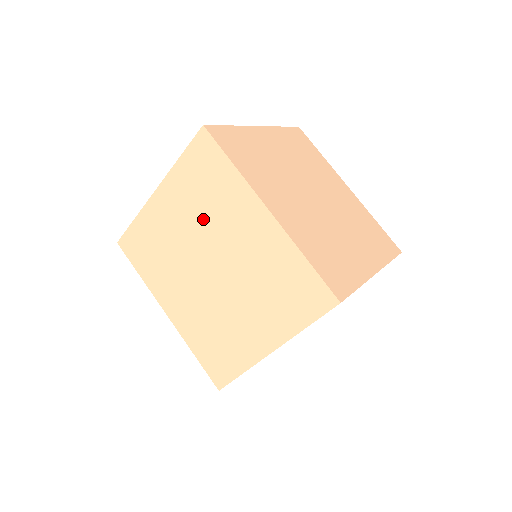
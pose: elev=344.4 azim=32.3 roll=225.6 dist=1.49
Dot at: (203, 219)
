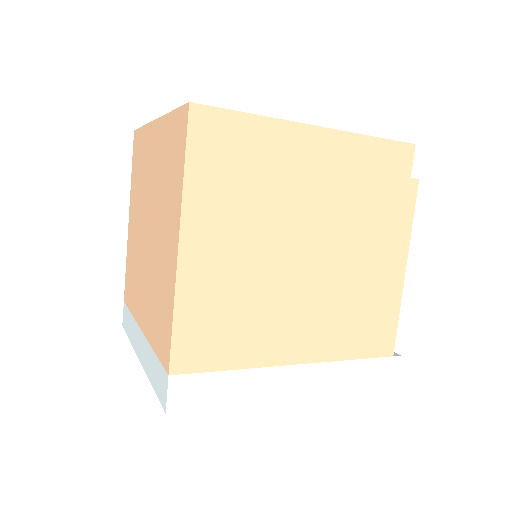
Dot at: (141, 194)
